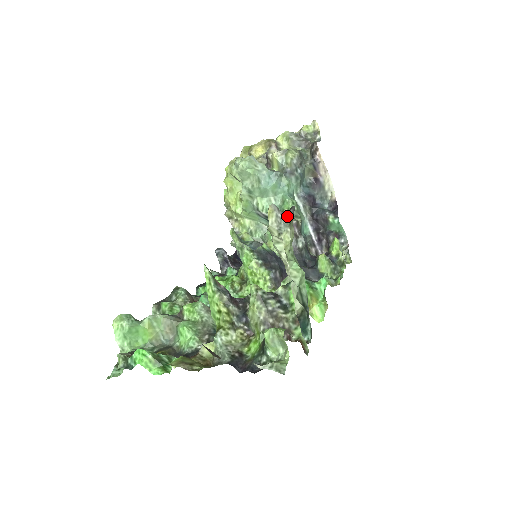
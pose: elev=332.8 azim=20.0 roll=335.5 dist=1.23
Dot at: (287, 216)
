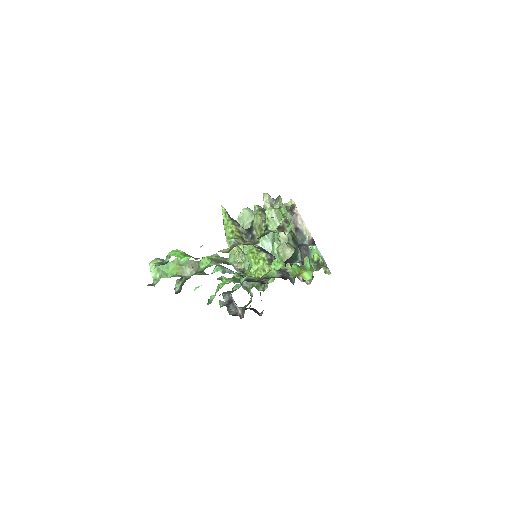
Dot at: (276, 199)
